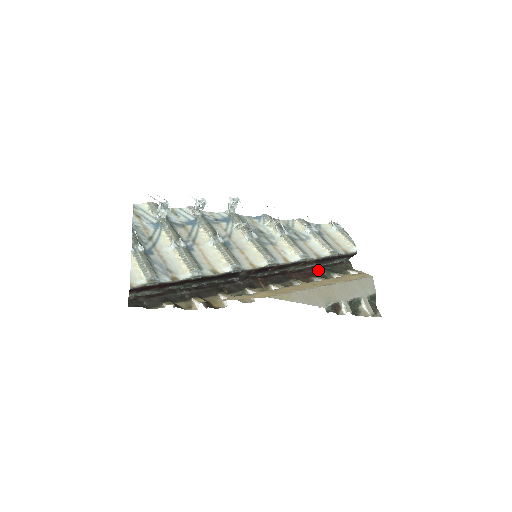
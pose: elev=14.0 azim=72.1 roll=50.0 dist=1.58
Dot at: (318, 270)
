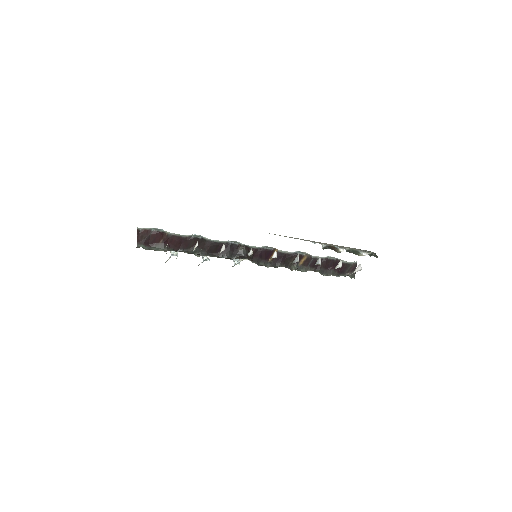
Dot at: occluded
